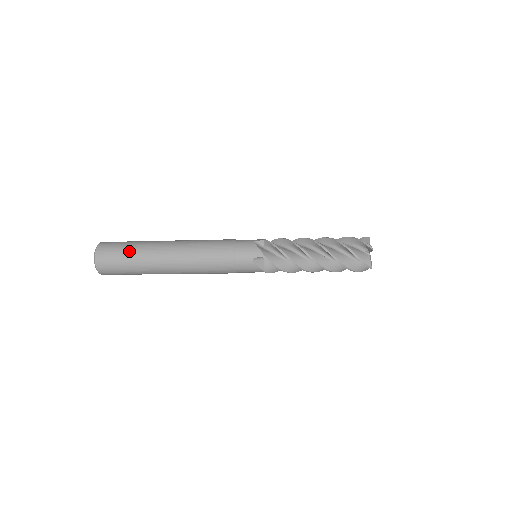
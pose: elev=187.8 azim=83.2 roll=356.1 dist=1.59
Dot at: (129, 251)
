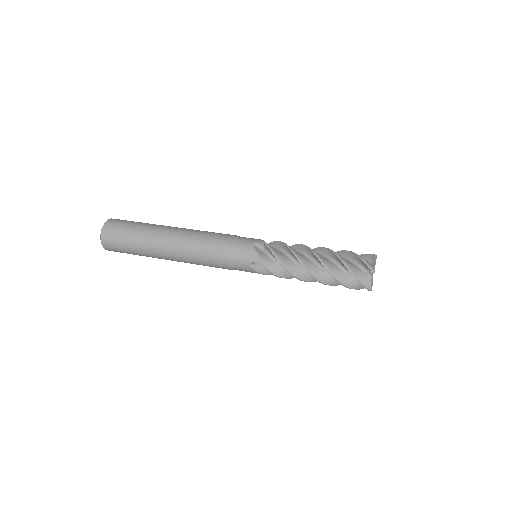
Dot at: (132, 236)
